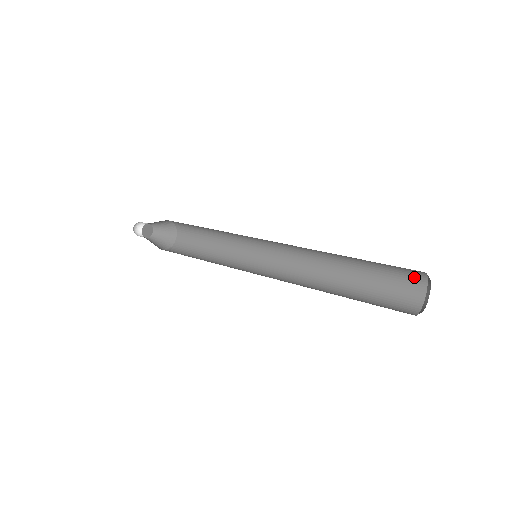
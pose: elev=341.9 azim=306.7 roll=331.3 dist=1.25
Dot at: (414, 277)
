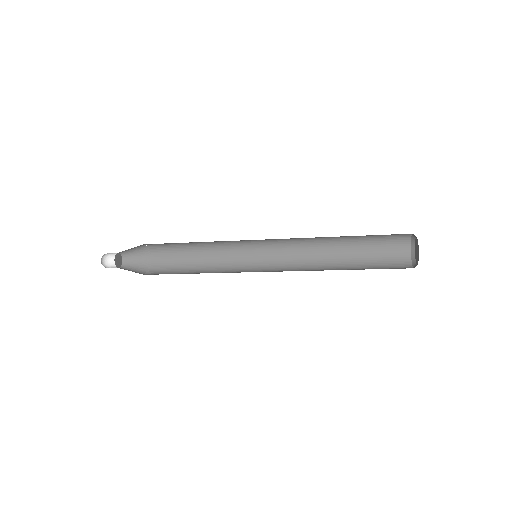
Dot at: (400, 262)
